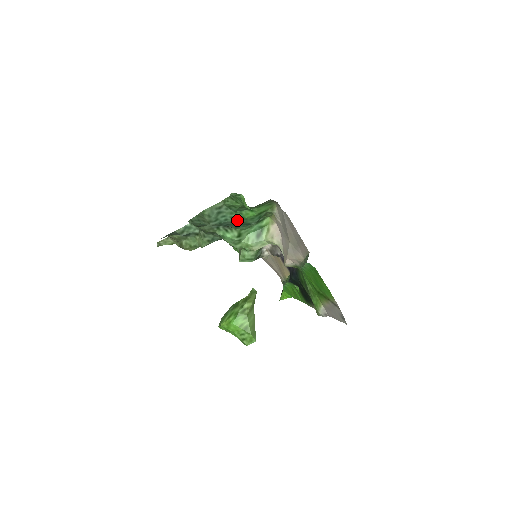
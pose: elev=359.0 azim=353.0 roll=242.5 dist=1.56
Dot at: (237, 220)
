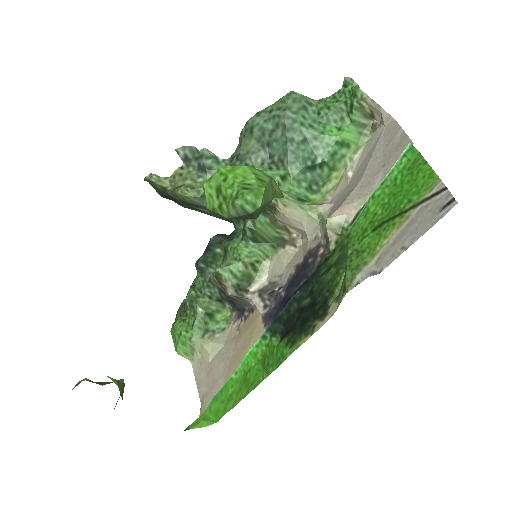
Dot at: (312, 134)
